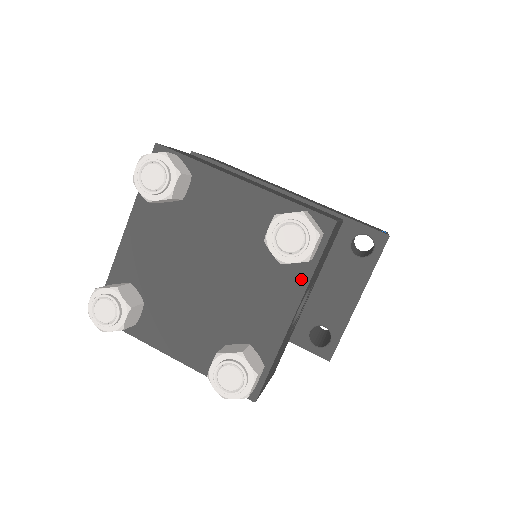
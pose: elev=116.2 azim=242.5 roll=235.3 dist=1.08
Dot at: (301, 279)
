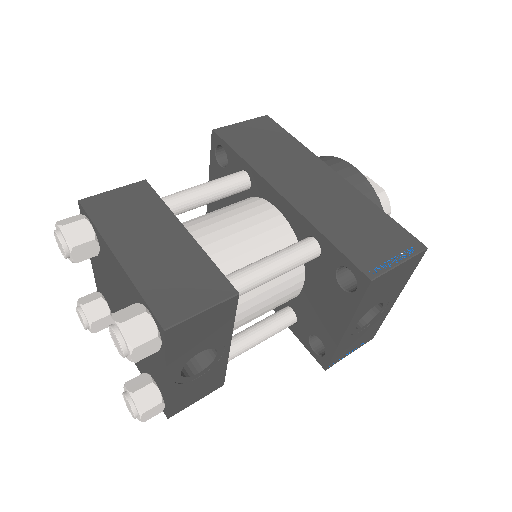
Dot at: (161, 359)
